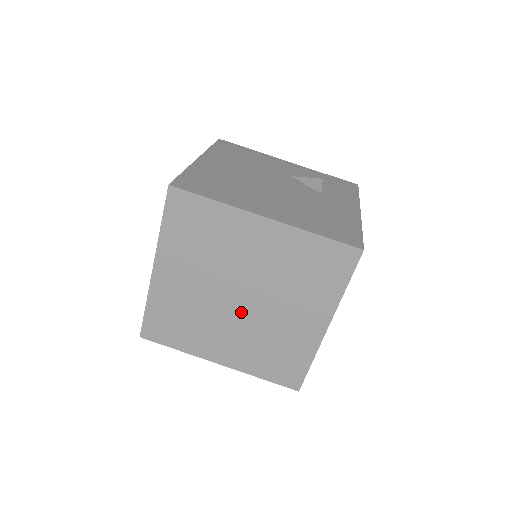
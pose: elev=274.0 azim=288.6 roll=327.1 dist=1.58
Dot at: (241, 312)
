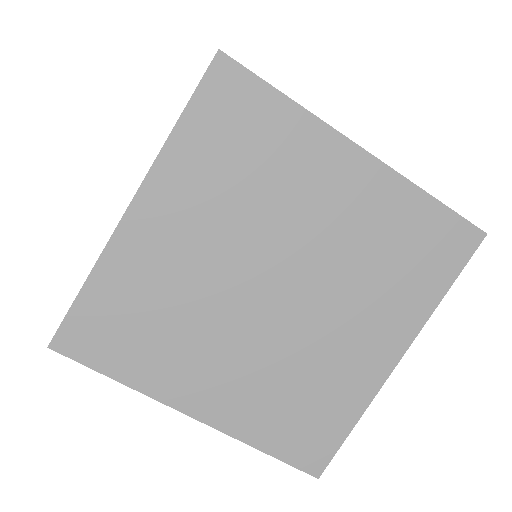
Dot at: (267, 316)
